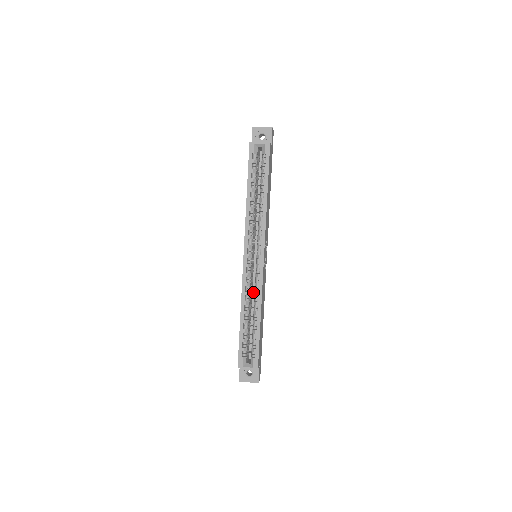
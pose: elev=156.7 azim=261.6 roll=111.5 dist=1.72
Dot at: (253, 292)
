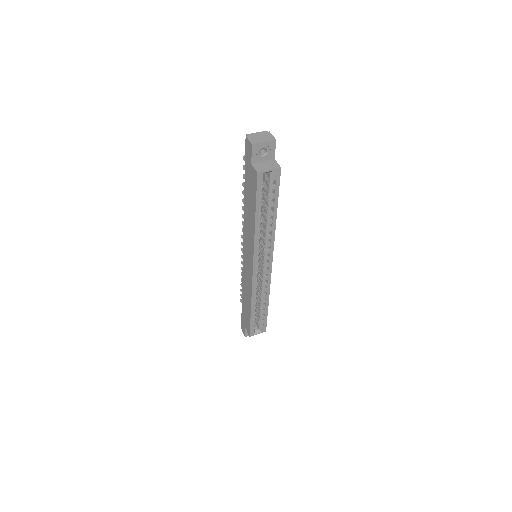
Dot at: occluded
